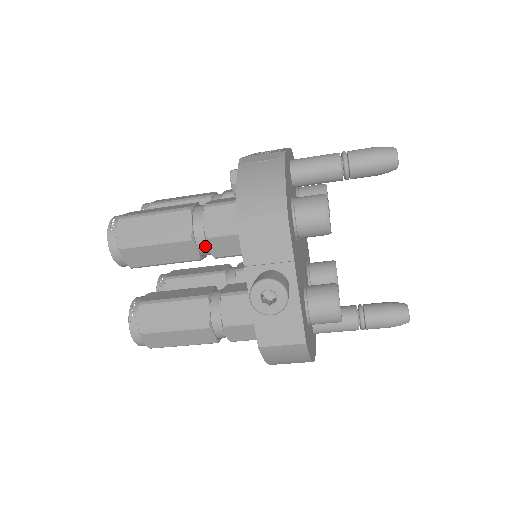
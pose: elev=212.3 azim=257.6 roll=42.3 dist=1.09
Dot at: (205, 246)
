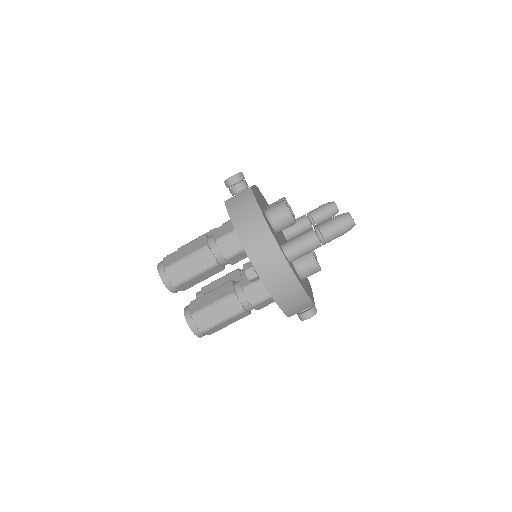
Dot at: occluded
